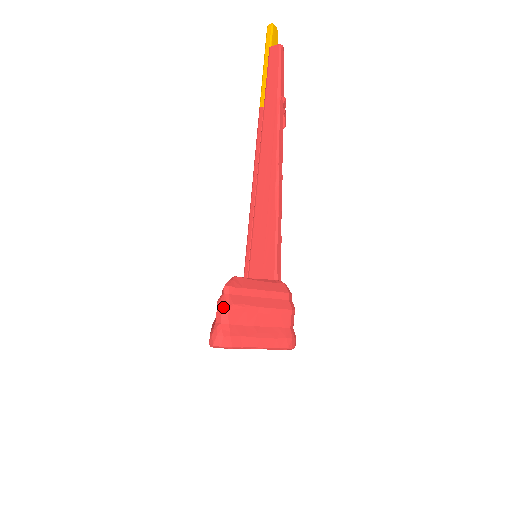
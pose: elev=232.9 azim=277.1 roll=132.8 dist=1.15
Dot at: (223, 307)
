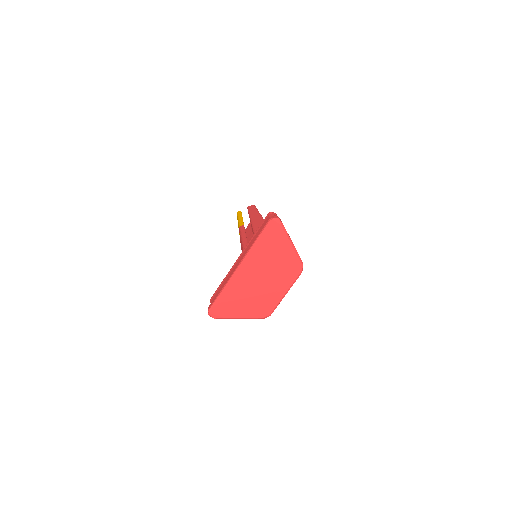
Dot at: (274, 213)
